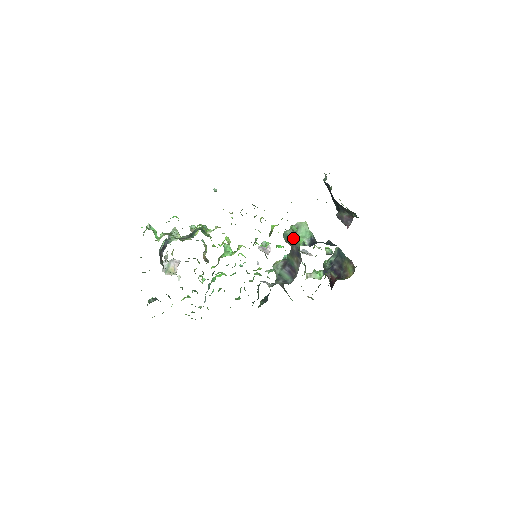
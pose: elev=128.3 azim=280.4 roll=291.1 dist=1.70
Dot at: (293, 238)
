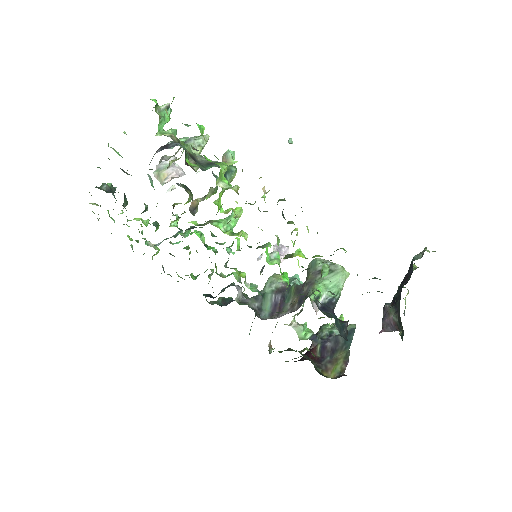
Dot at: (316, 276)
